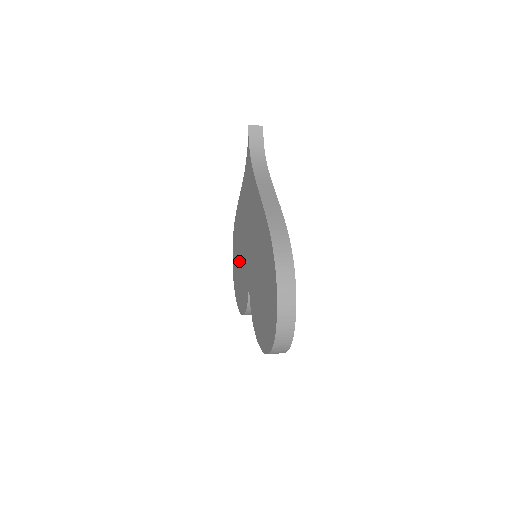
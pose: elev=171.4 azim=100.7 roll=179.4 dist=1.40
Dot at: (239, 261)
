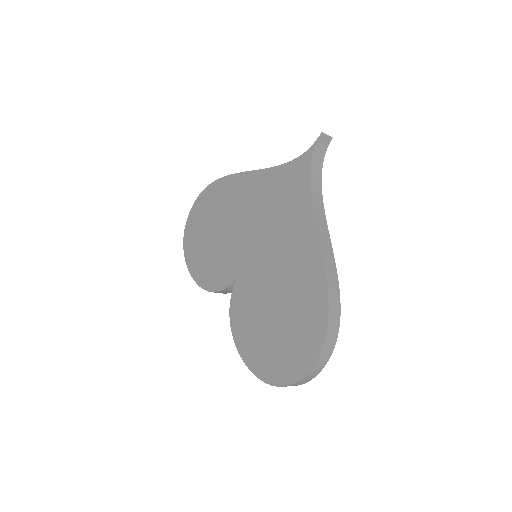
Dot at: (215, 231)
